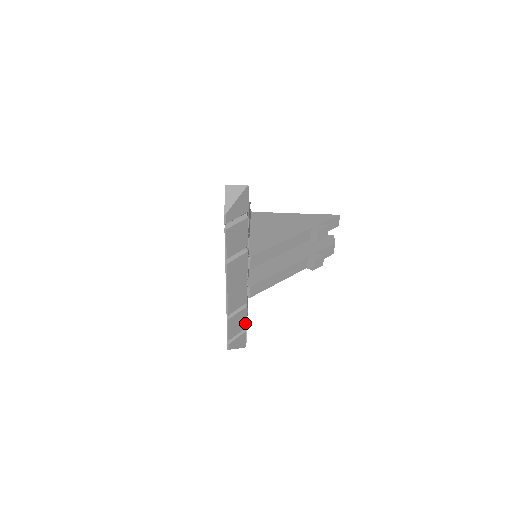
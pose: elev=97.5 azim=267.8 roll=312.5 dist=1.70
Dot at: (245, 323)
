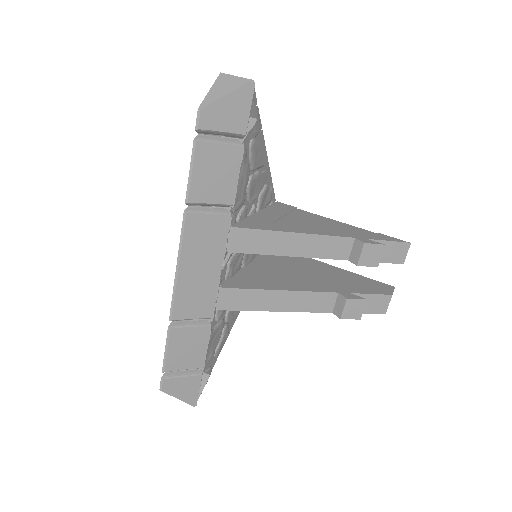
Dot at: (203, 357)
